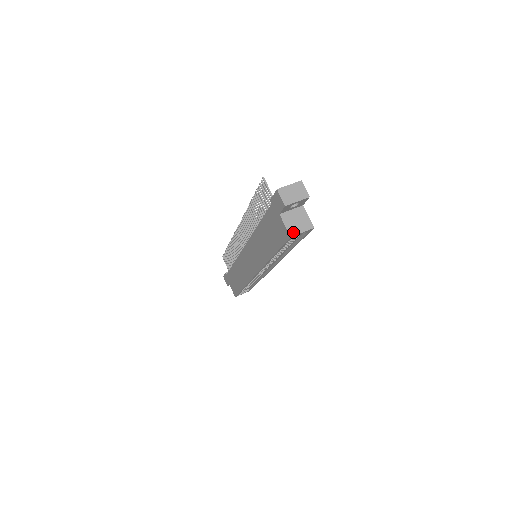
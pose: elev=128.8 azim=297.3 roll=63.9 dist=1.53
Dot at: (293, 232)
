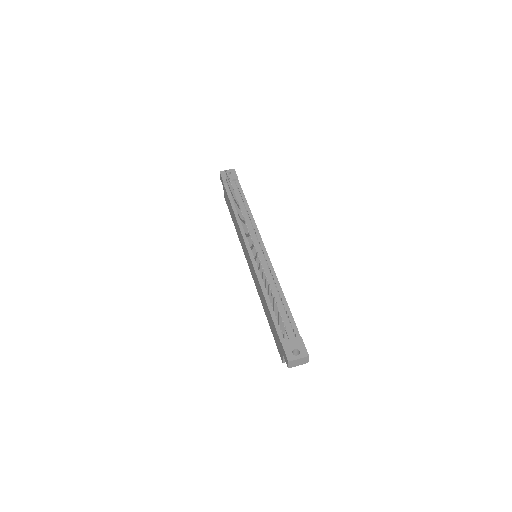
Dot at: occluded
